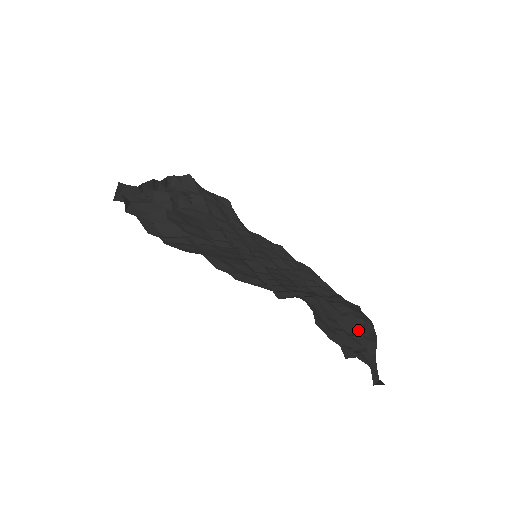
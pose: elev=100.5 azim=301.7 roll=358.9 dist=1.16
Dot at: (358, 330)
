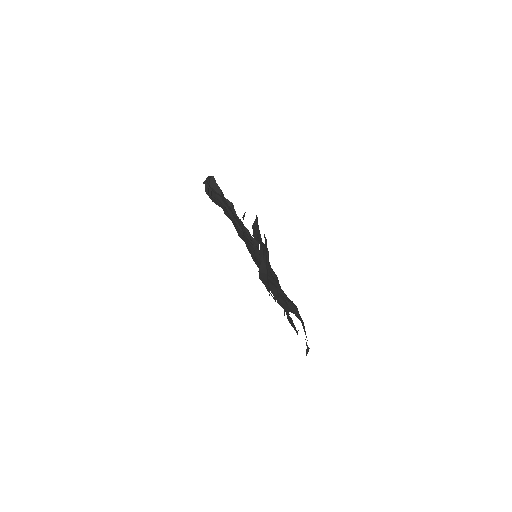
Dot at: (285, 300)
